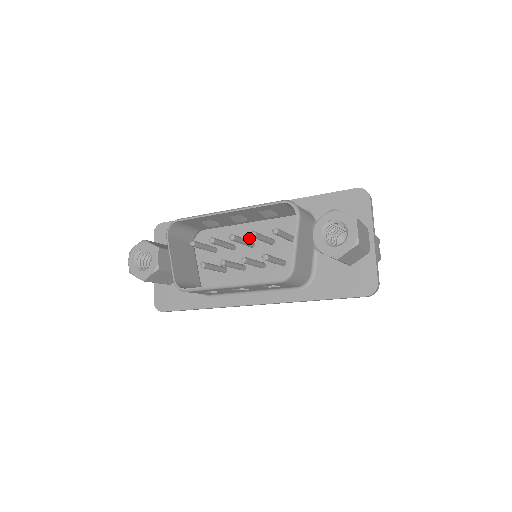
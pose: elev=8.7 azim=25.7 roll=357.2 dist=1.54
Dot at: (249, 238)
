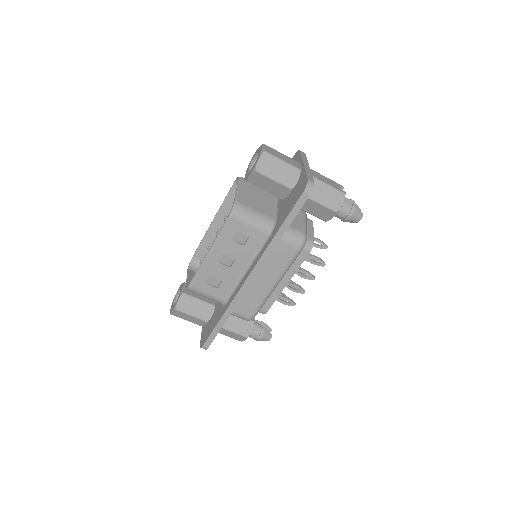
Dot at: occluded
